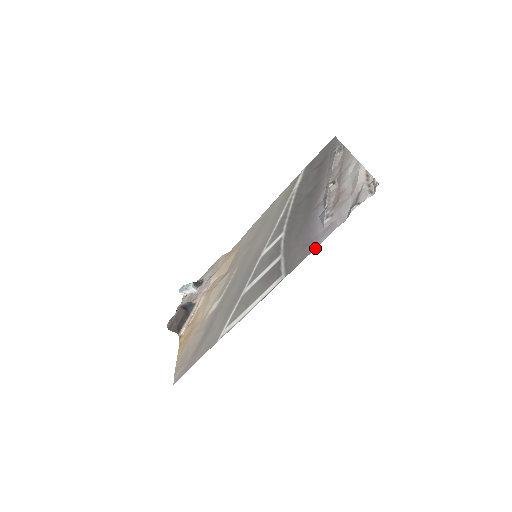
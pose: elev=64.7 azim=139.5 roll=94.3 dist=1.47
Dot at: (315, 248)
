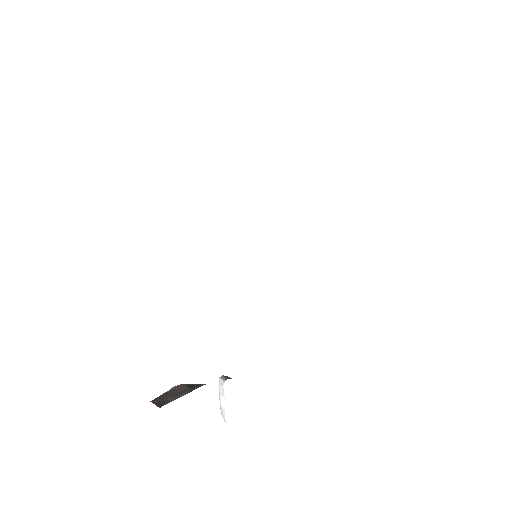
Dot at: occluded
